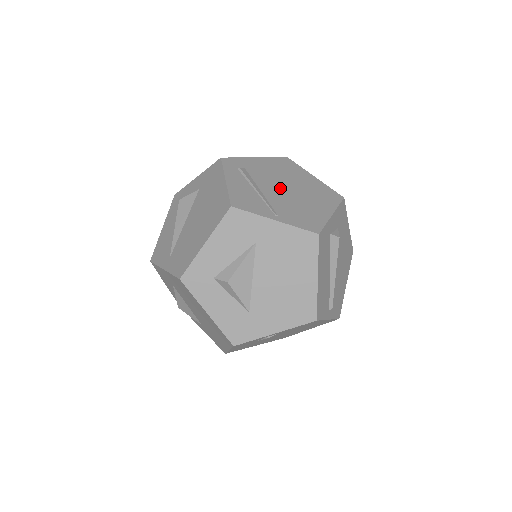
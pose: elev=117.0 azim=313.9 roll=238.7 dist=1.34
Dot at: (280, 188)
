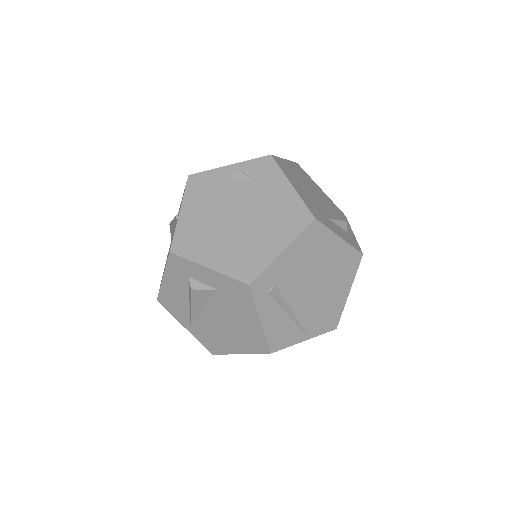
Dot at: (308, 290)
